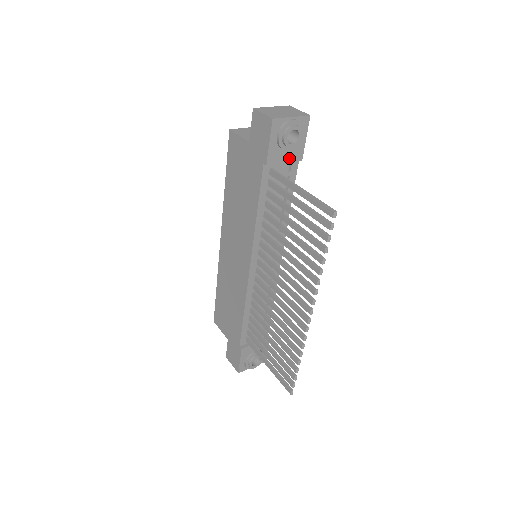
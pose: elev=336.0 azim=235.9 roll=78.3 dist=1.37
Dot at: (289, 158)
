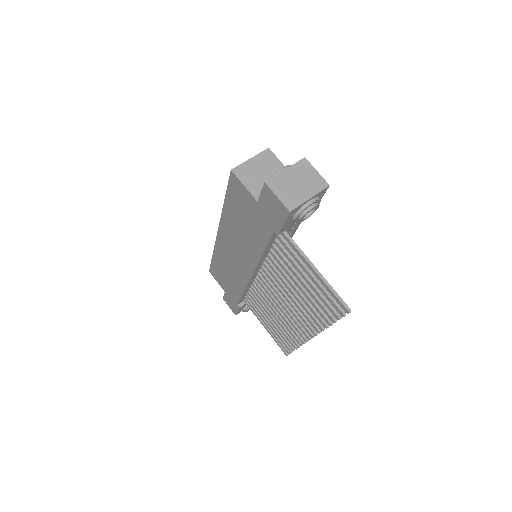
Dot at: occluded
